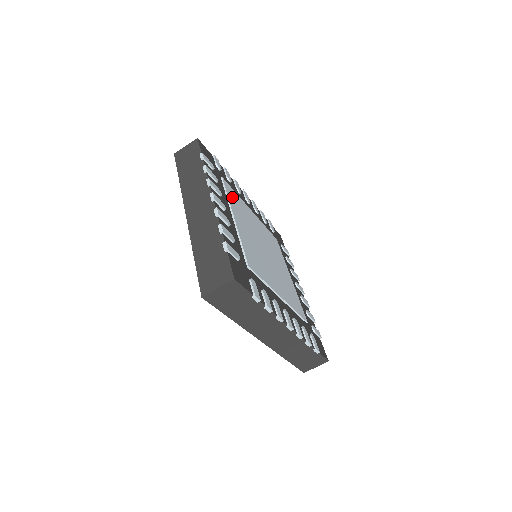
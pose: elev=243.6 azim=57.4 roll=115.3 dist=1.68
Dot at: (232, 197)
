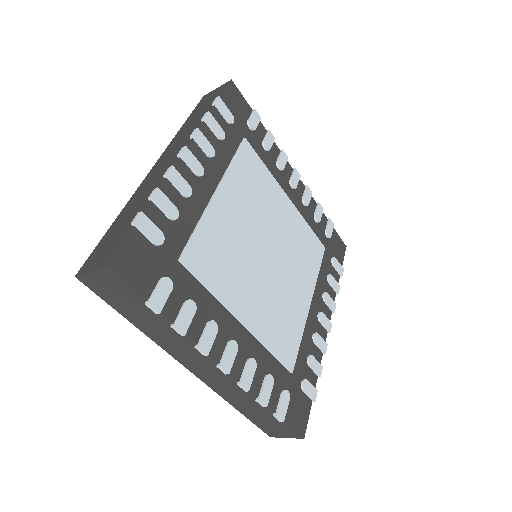
Dot at: (245, 167)
